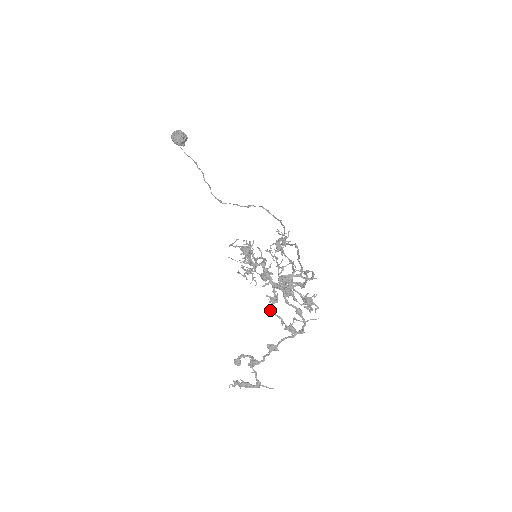
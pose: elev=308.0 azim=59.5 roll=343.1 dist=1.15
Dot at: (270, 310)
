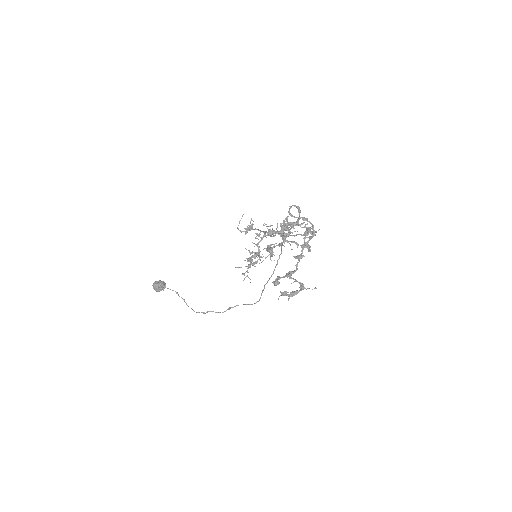
Dot at: (284, 240)
